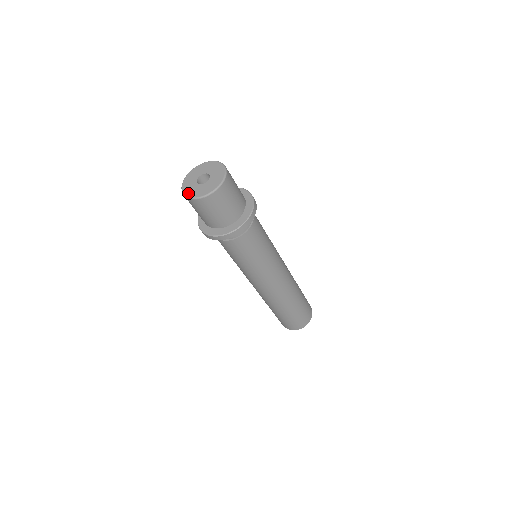
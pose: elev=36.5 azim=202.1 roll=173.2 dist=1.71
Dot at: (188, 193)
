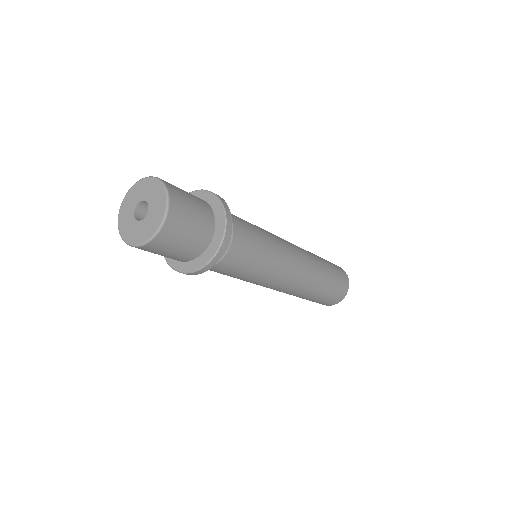
Dot at: (120, 222)
